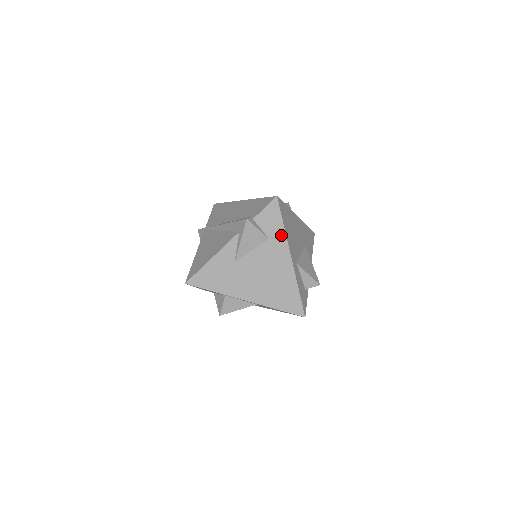
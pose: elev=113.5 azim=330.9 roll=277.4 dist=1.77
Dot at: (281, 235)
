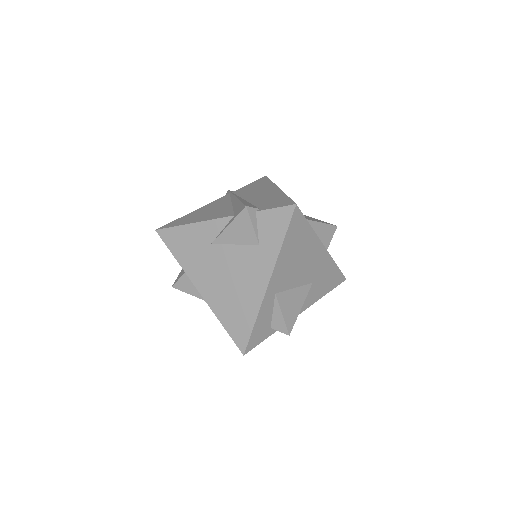
Dot at: (274, 250)
